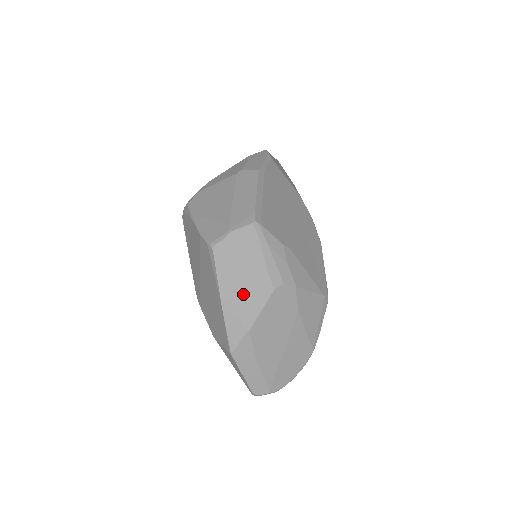
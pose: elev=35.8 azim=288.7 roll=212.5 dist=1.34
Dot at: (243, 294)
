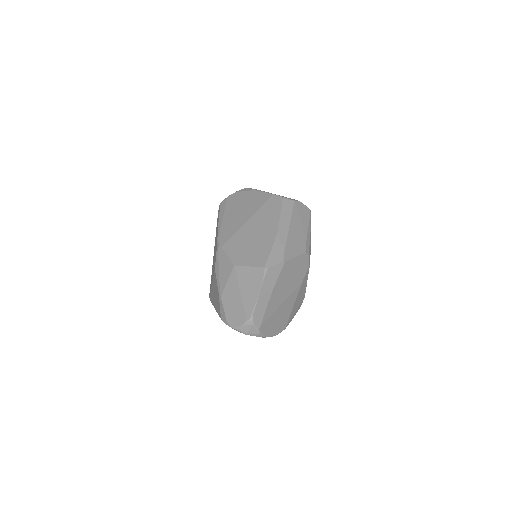
Dot at: (291, 238)
